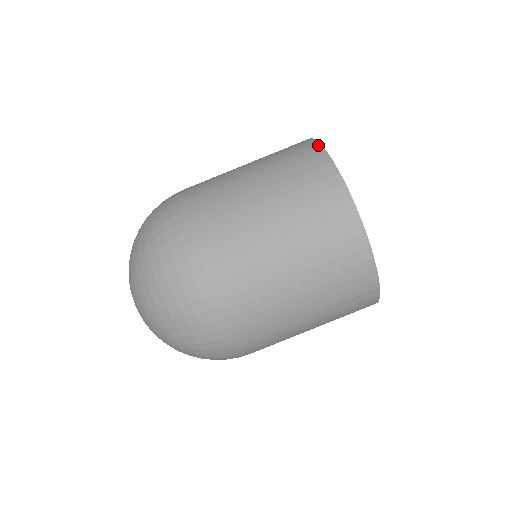
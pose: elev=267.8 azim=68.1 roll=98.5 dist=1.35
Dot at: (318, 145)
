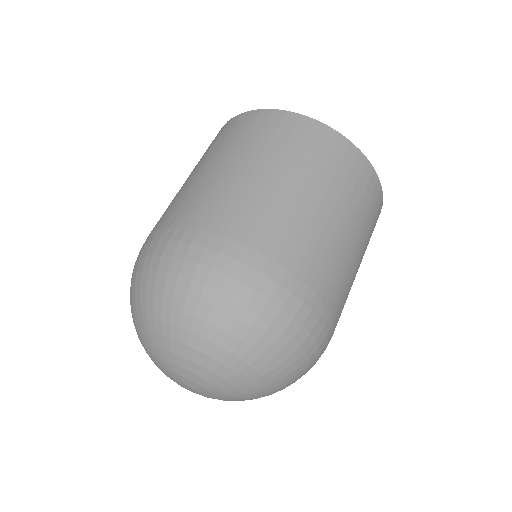
Dot at: occluded
